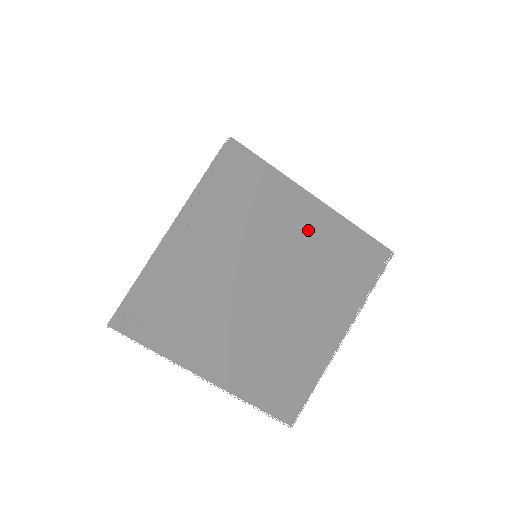
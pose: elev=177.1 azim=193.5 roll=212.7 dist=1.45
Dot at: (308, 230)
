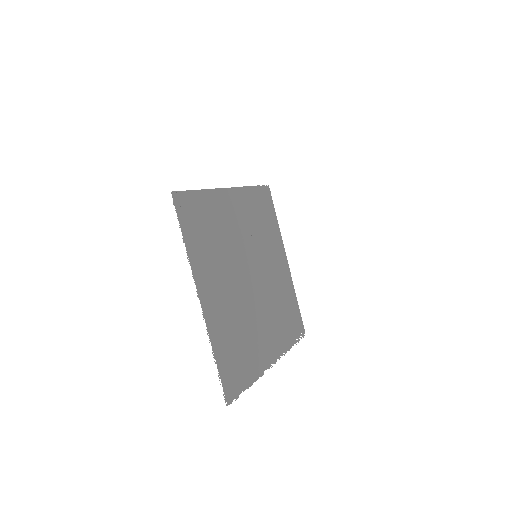
Dot at: (280, 273)
